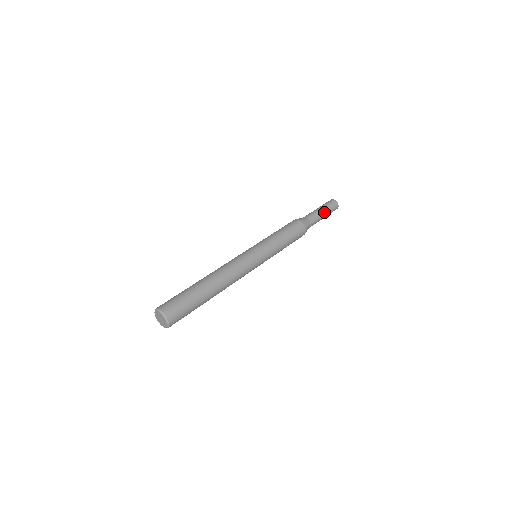
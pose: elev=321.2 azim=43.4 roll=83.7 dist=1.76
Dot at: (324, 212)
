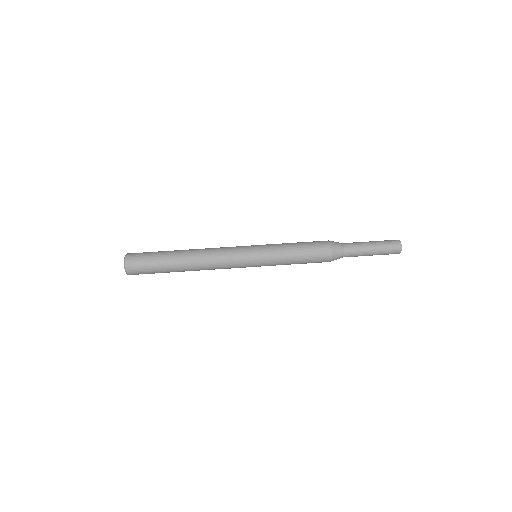
Dot at: (372, 255)
